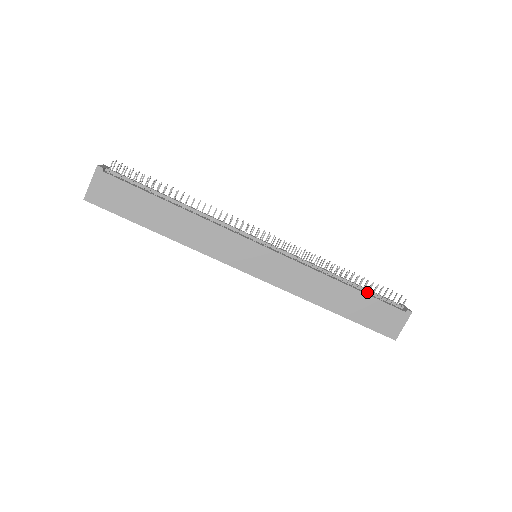
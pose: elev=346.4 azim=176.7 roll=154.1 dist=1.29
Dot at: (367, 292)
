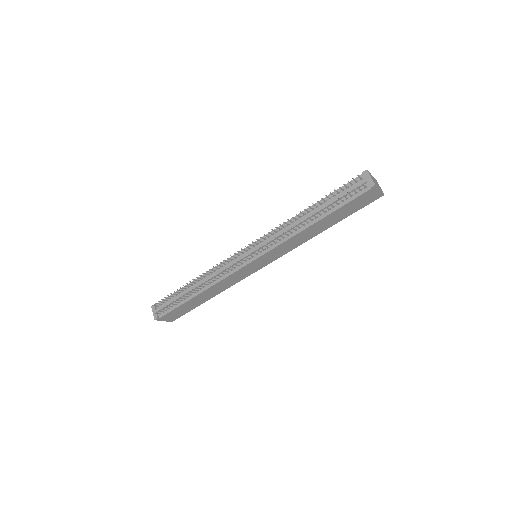
Dot at: (333, 207)
